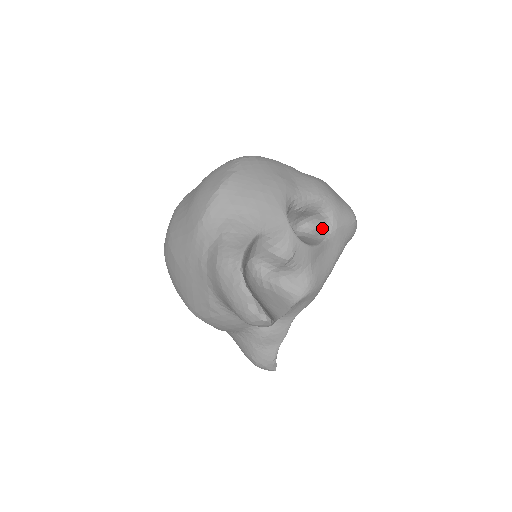
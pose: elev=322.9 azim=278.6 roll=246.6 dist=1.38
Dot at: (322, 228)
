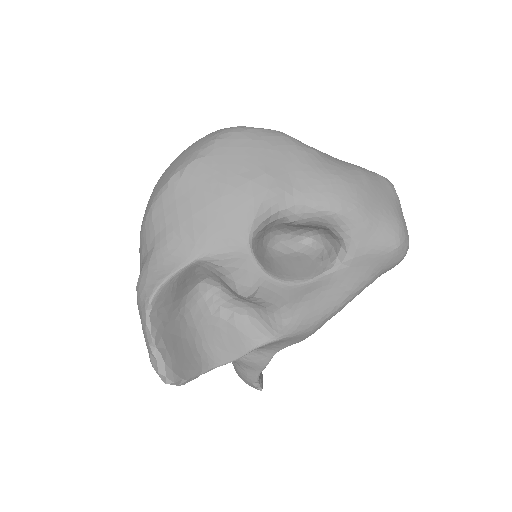
Dot at: (334, 250)
